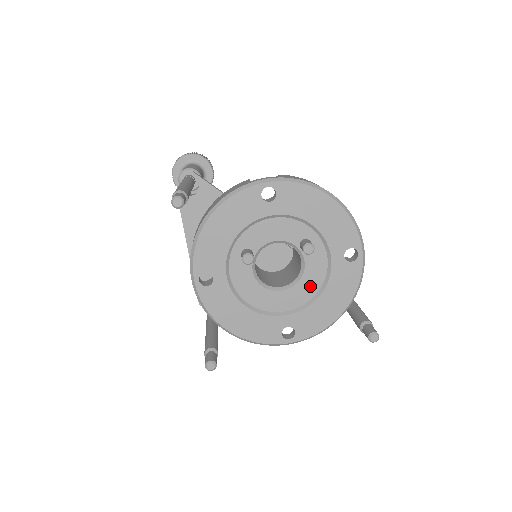
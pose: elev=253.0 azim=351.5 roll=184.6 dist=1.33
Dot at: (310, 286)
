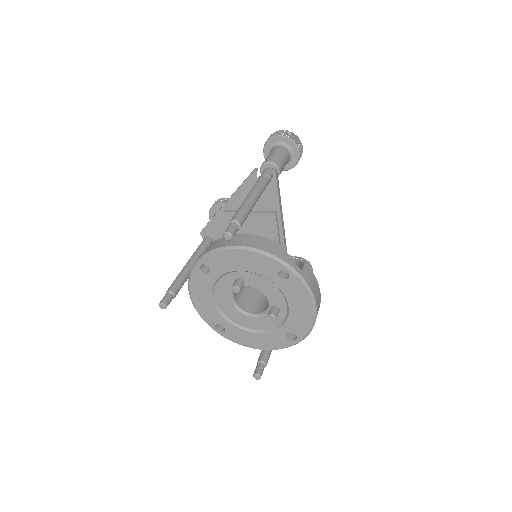
Dot at: (255, 324)
